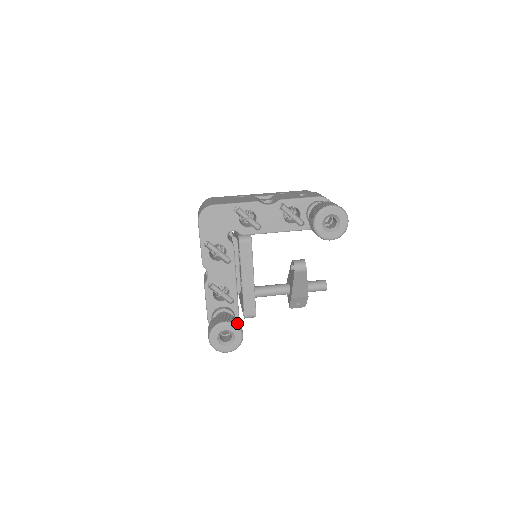
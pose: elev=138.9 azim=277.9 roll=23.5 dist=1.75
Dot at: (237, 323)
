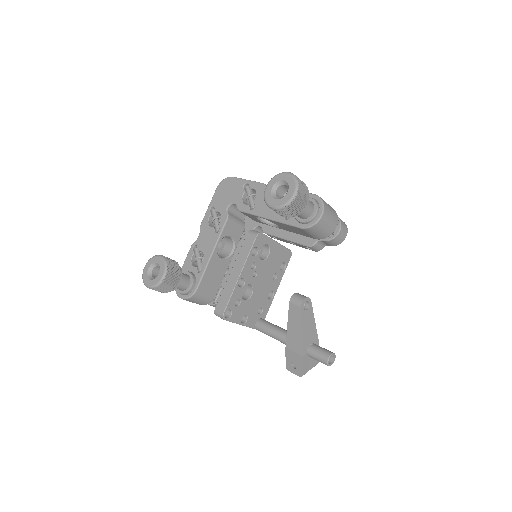
Dot at: (170, 264)
